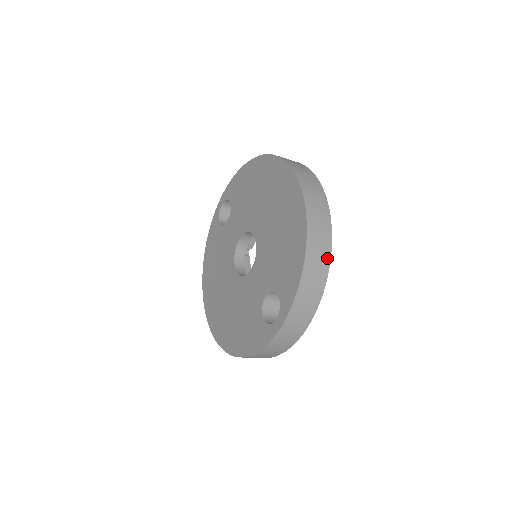
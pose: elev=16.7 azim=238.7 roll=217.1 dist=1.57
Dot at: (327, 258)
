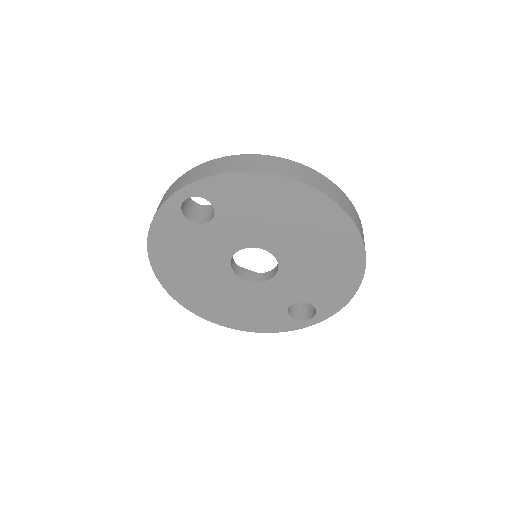
Dot at: occluded
